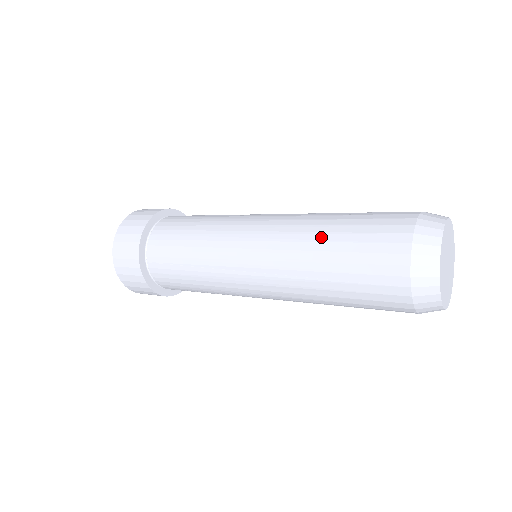
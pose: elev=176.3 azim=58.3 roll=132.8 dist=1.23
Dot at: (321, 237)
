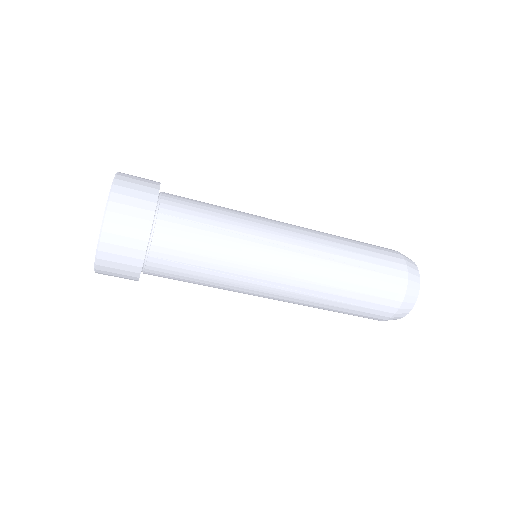
Dot at: (343, 239)
